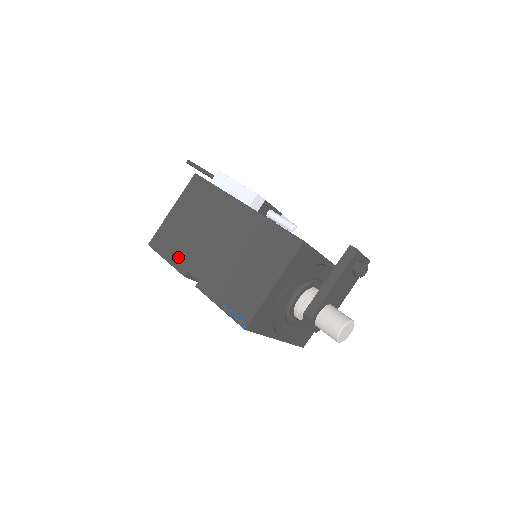
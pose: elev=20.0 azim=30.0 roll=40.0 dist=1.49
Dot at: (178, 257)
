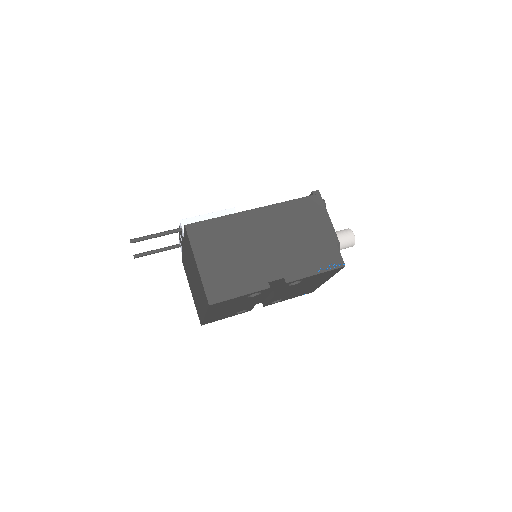
Dot at: (249, 283)
